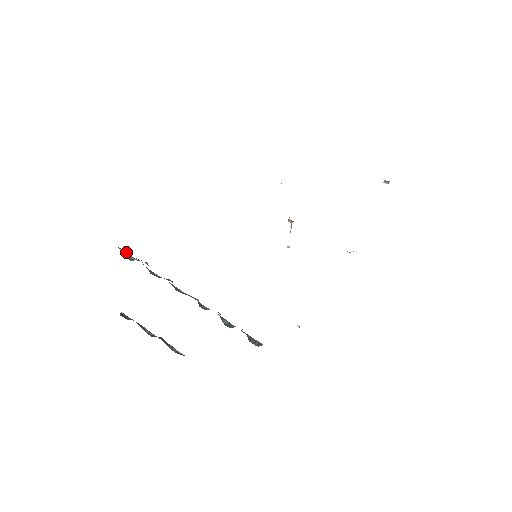
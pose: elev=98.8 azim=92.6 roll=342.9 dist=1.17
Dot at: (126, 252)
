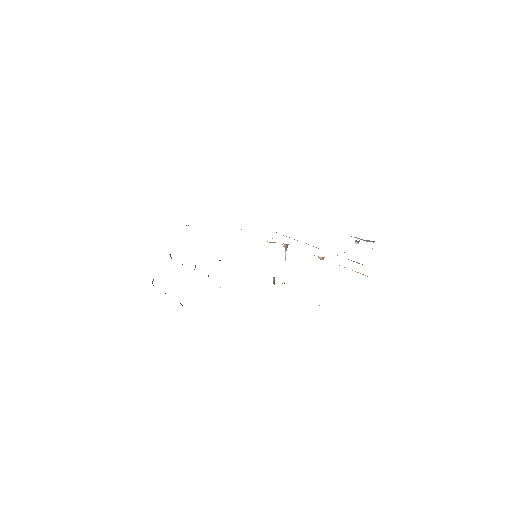
Dot at: occluded
